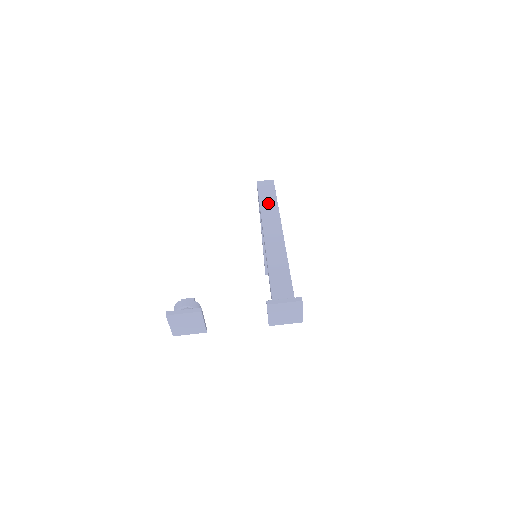
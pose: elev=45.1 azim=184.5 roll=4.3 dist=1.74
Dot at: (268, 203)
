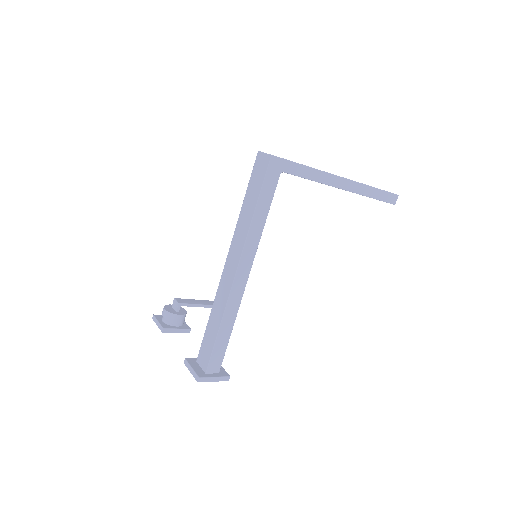
Dot at: (248, 207)
